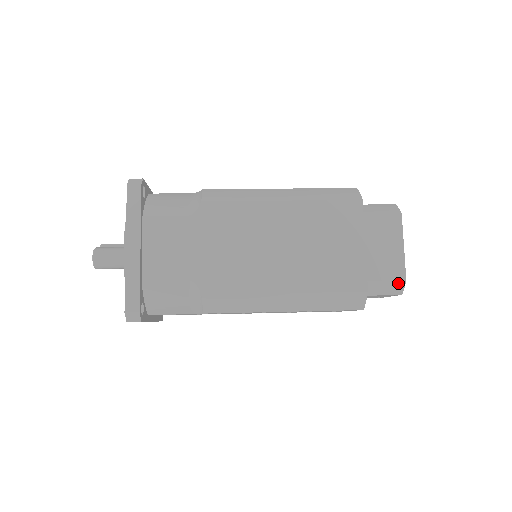
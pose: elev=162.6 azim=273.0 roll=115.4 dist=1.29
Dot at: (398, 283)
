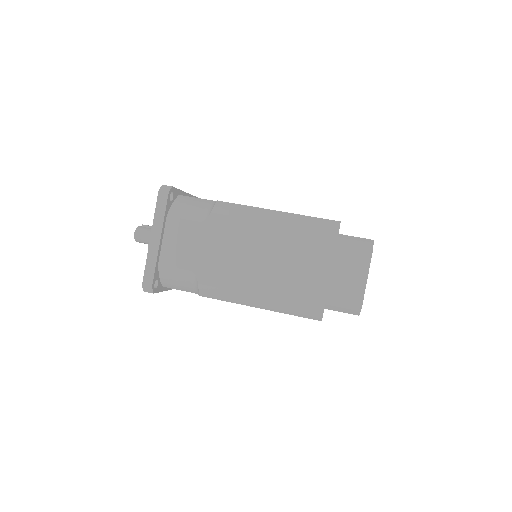
Dot at: (355, 306)
